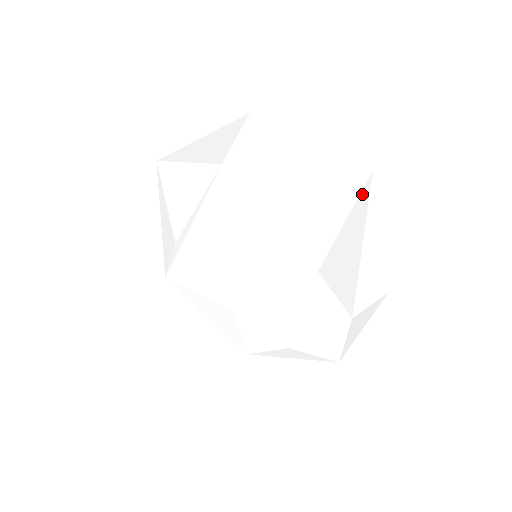
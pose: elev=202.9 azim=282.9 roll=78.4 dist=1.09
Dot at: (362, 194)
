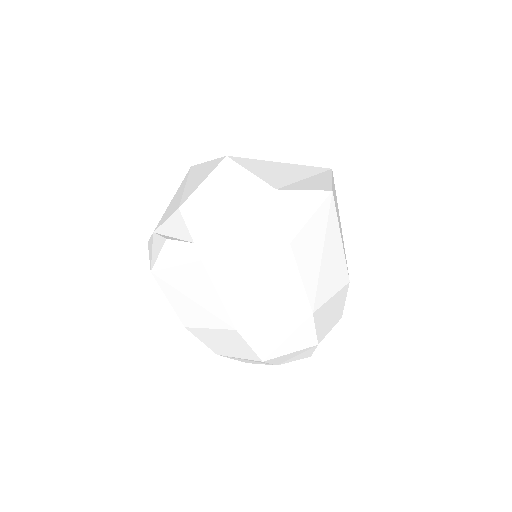
Dot at: (310, 167)
